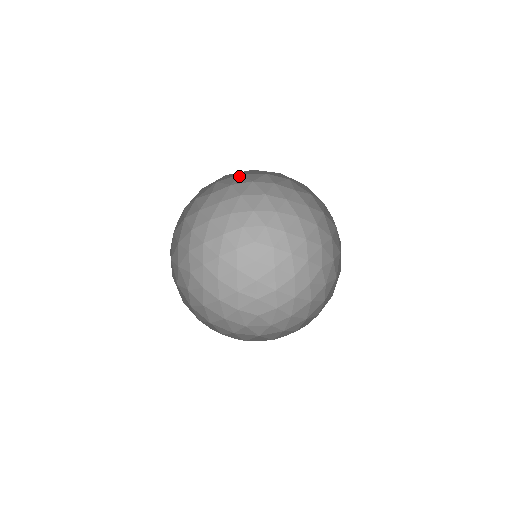
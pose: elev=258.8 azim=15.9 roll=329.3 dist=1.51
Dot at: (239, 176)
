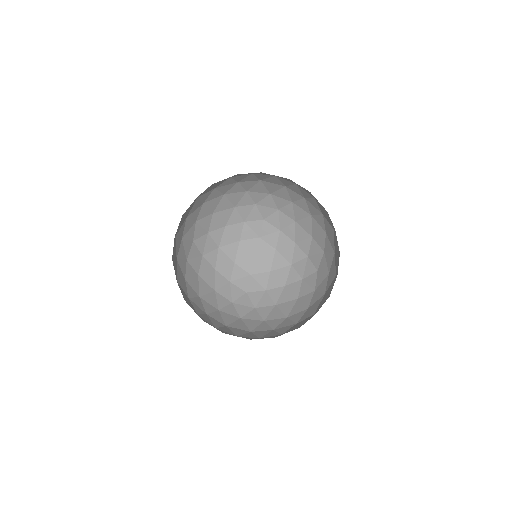
Dot at: occluded
